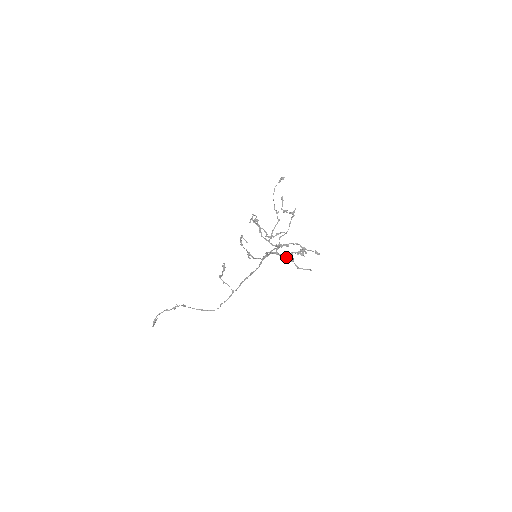
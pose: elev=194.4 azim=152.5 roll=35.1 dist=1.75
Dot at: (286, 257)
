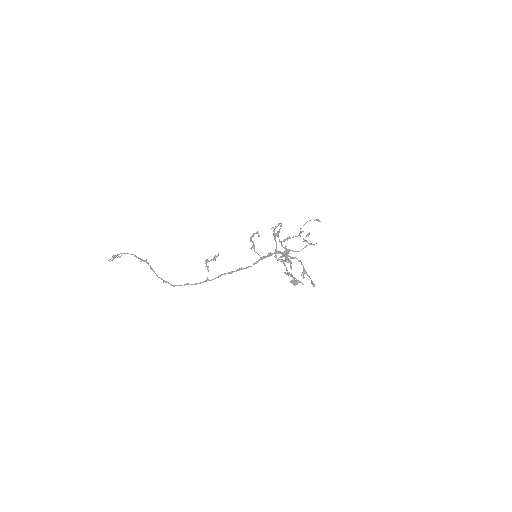
Dot at: (288, 259)
